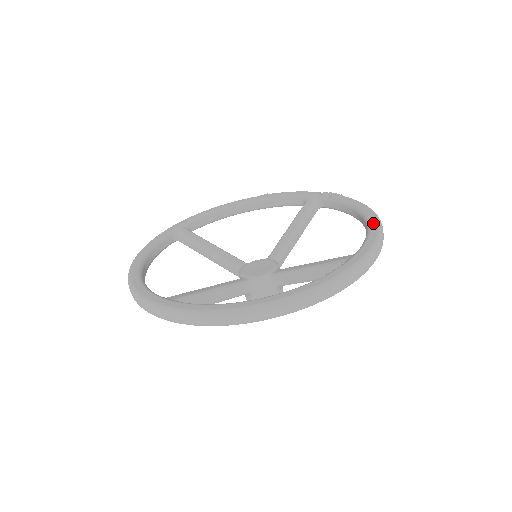
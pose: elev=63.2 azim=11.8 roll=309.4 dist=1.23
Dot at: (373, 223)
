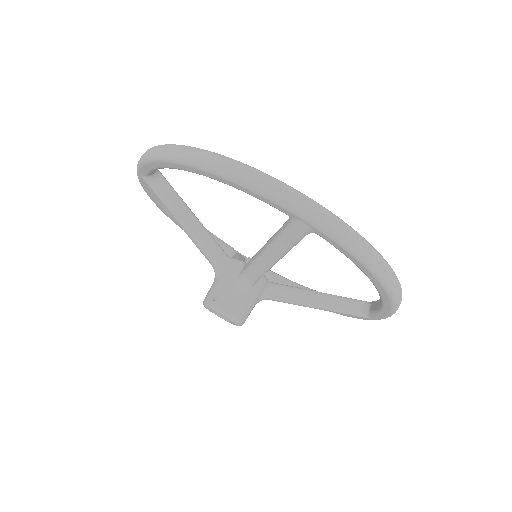
Dot at: occluded
